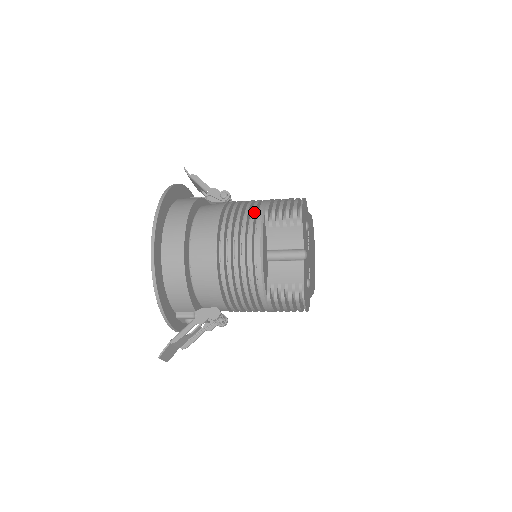
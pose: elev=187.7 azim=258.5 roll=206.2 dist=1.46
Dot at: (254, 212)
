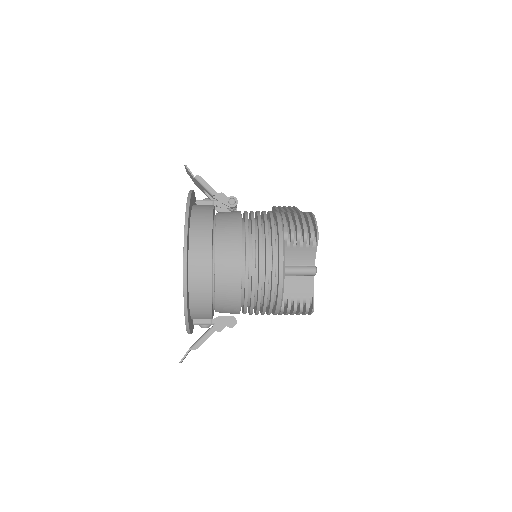
Dot at: occluded
